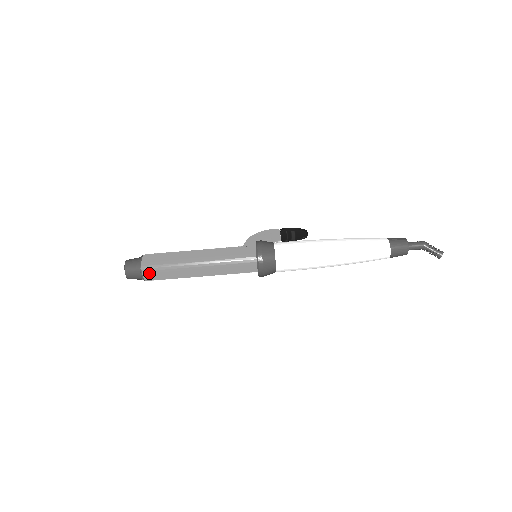
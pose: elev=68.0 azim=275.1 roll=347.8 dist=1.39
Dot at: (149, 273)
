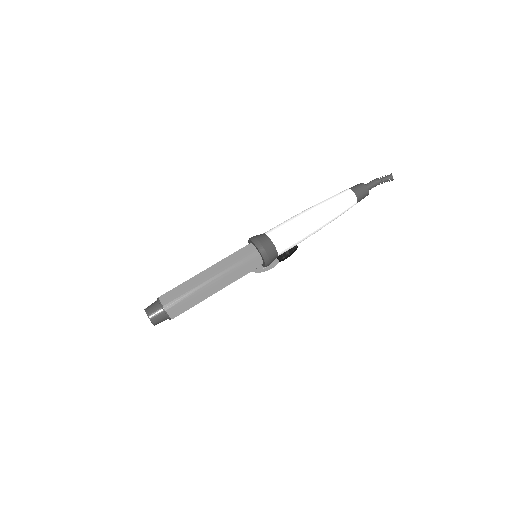
Dot at: (167, 299)
